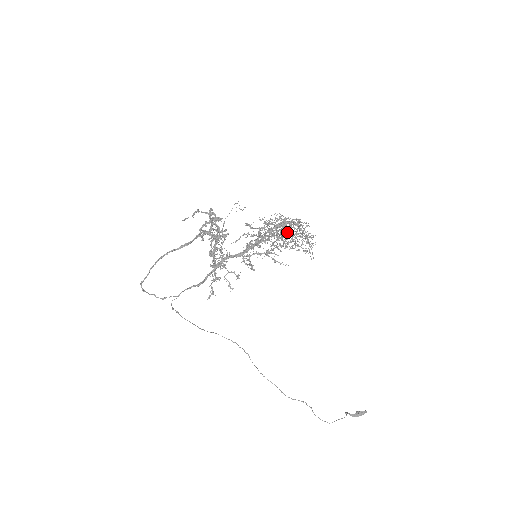
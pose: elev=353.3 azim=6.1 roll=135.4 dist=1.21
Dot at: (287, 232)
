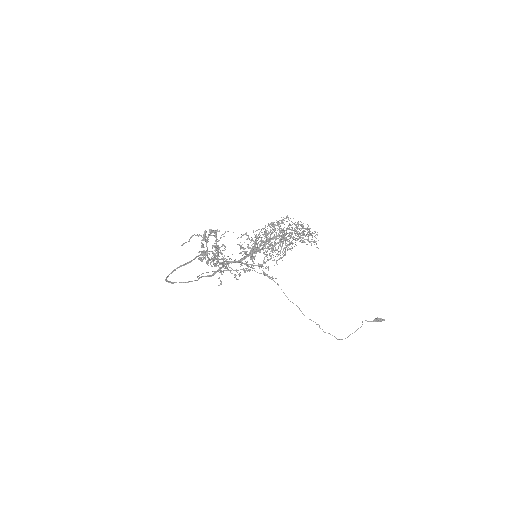
Dot at: (287, 233)
